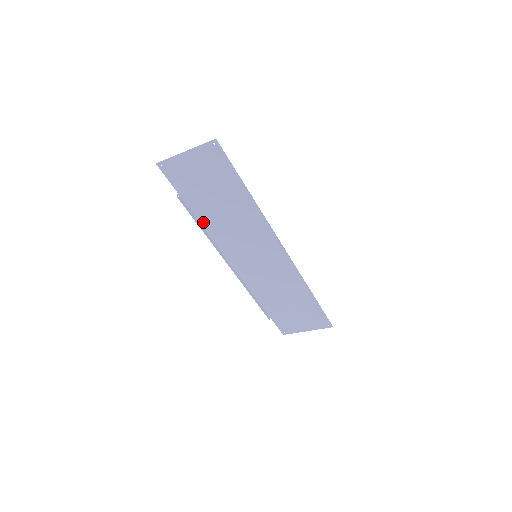
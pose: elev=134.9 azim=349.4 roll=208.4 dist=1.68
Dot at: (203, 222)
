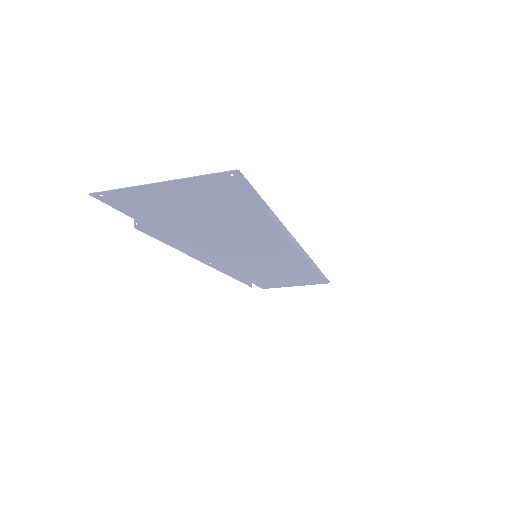
Dot at: (177, 238)
